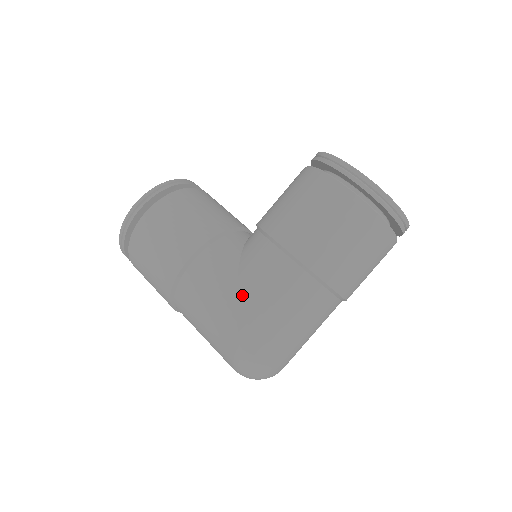
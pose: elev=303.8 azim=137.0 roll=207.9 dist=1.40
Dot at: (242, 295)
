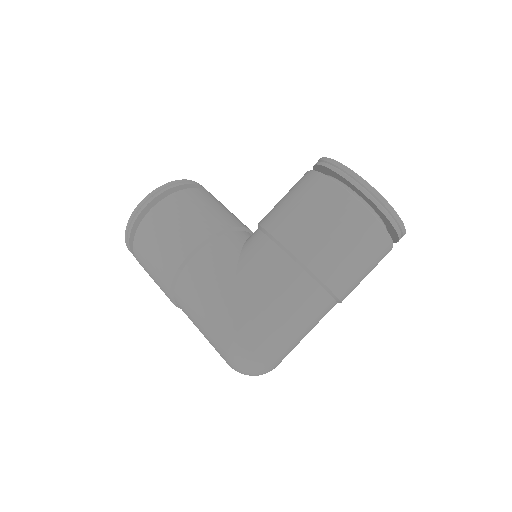
Dot at: (239, 289)
